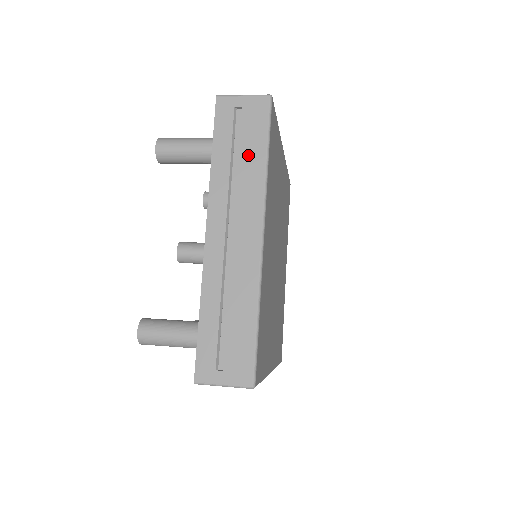
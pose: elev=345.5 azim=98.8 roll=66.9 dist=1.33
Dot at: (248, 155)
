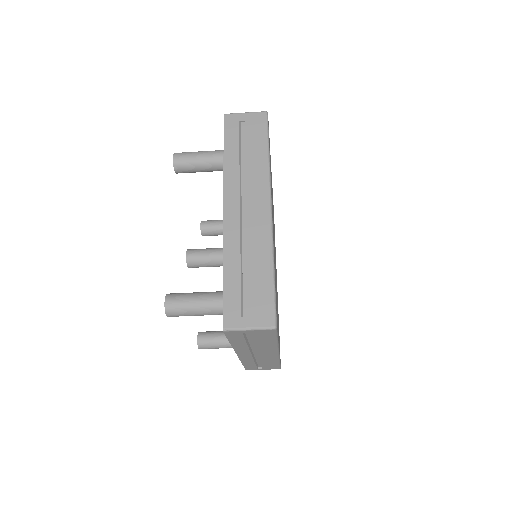
Dot at: (253, 153)
